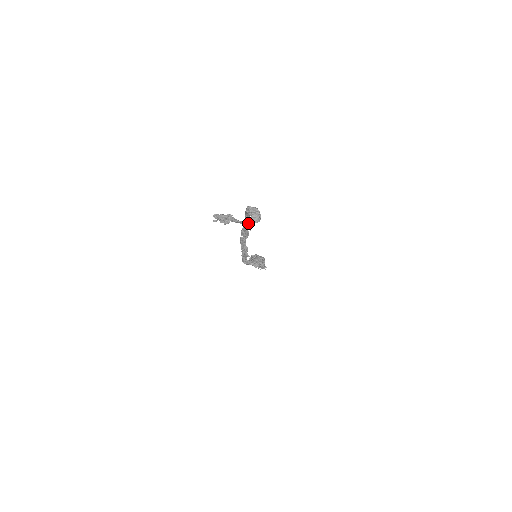
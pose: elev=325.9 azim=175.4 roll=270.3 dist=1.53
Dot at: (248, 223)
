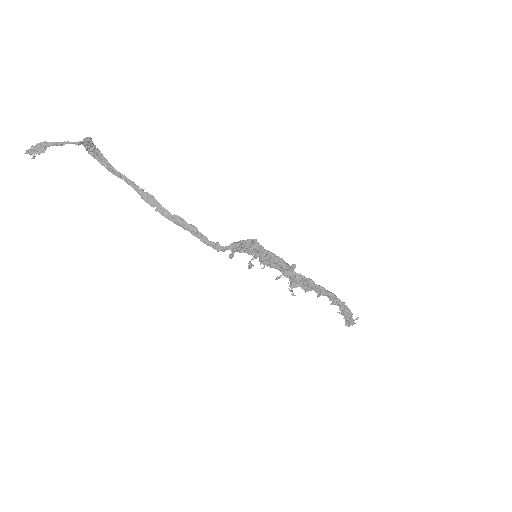
Dot at: (73, 143)
